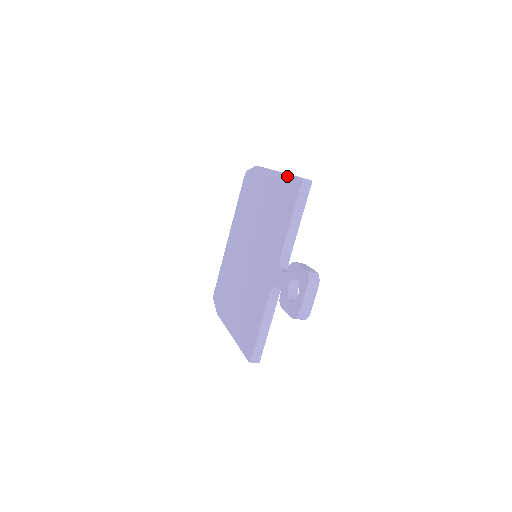
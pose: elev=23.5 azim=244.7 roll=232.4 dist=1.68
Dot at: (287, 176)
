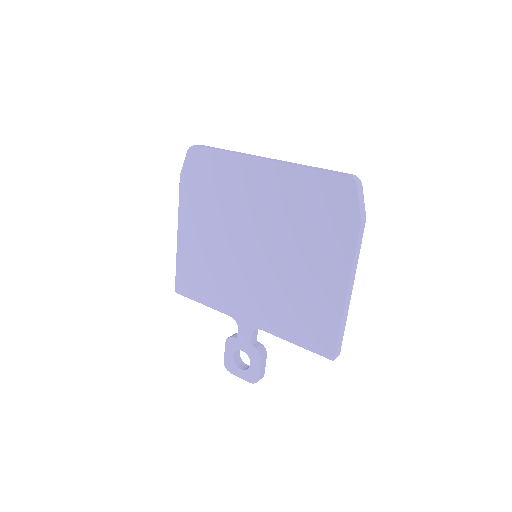
Dot at: (338, 327)
